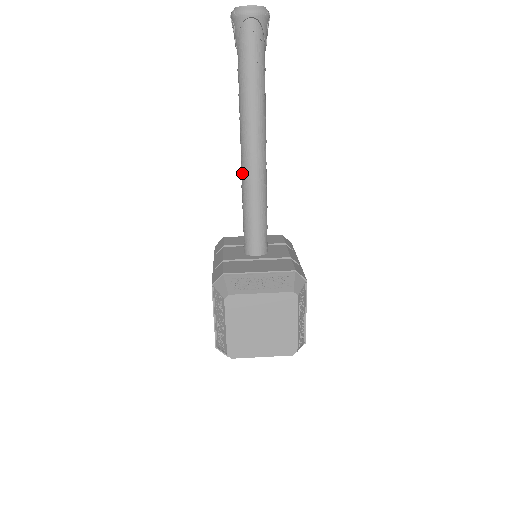
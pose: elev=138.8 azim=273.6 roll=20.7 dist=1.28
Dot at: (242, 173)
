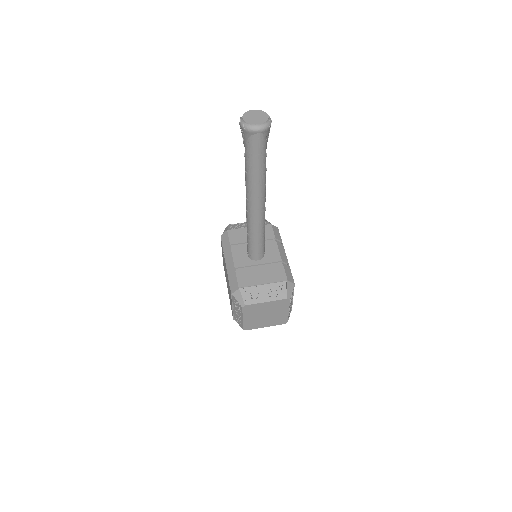
Dot at: (247, 216)
